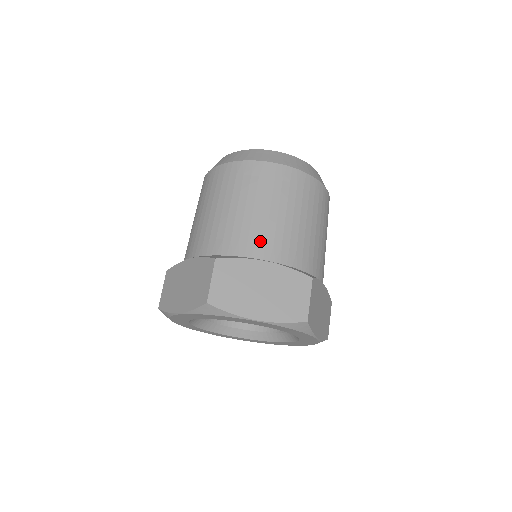
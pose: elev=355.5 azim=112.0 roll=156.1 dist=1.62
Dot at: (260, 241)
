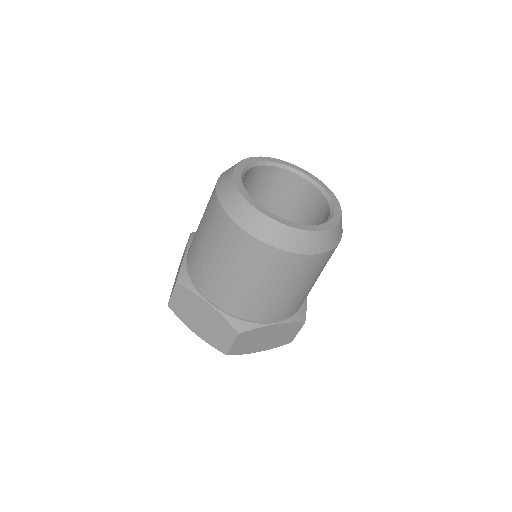
Dot at: (211, 286)
